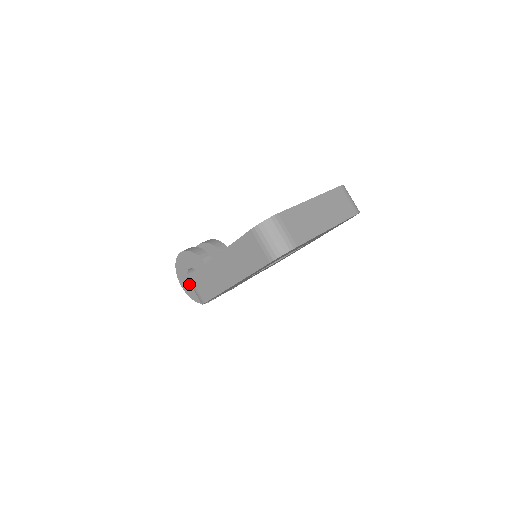
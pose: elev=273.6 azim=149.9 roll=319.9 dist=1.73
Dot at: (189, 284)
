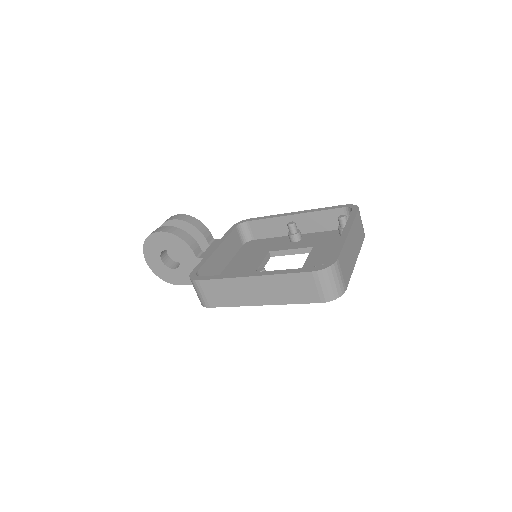
Dot at: (160, 263)
